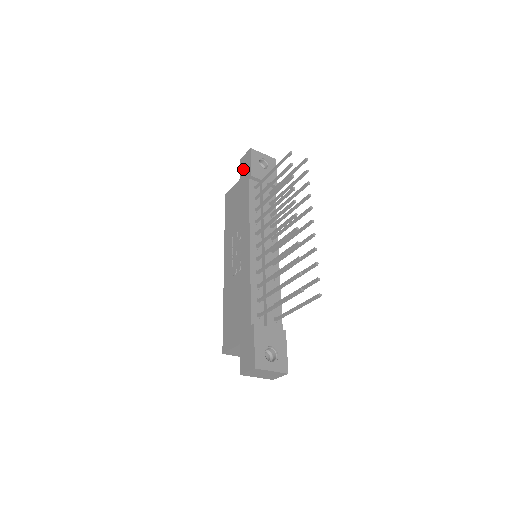
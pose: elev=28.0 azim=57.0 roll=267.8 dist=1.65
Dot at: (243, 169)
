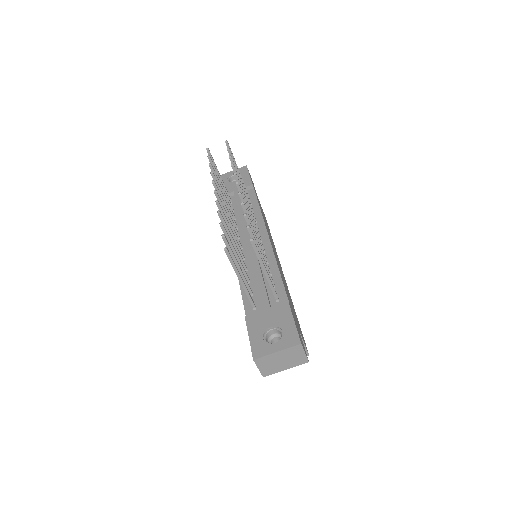
Dot at: occluded
